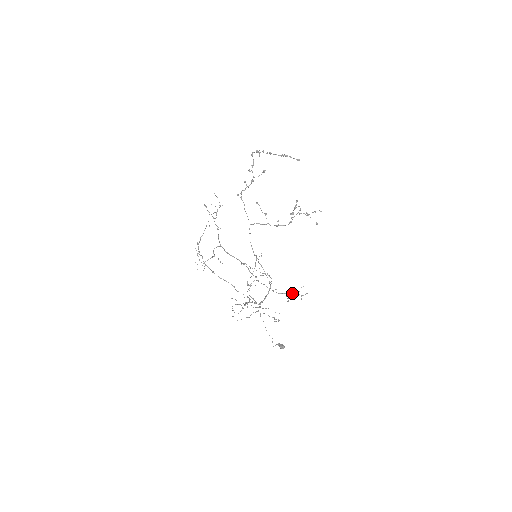
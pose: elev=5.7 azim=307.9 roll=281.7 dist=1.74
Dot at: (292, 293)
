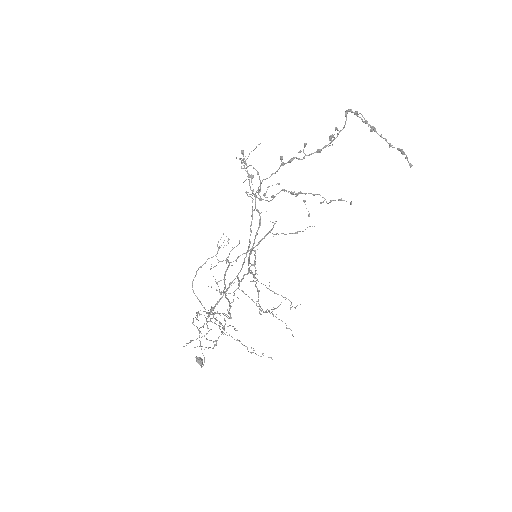
Dot at: occluded
